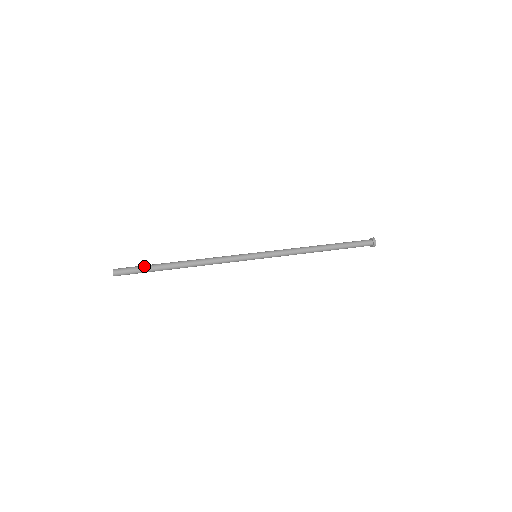
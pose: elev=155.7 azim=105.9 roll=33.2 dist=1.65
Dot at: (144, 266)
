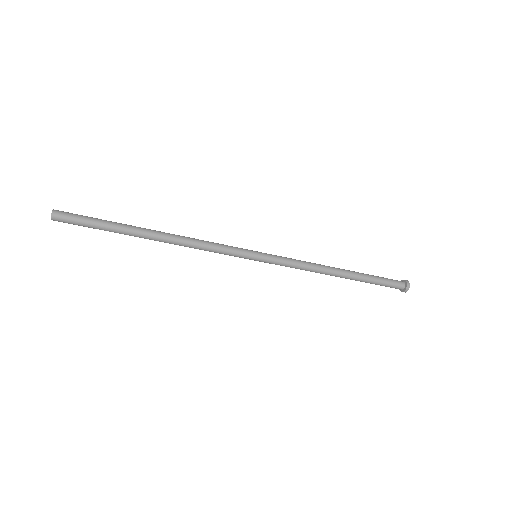
Dot at: occluded
